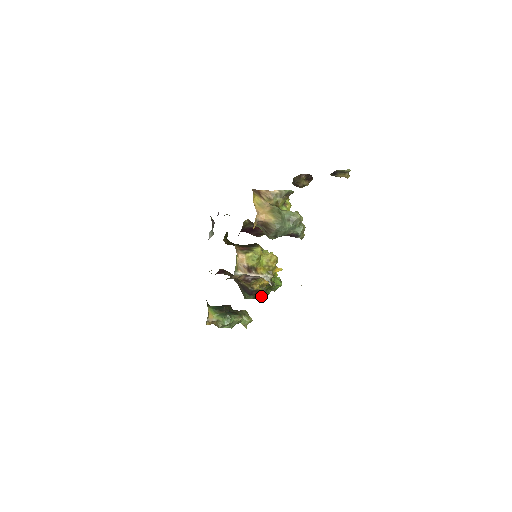
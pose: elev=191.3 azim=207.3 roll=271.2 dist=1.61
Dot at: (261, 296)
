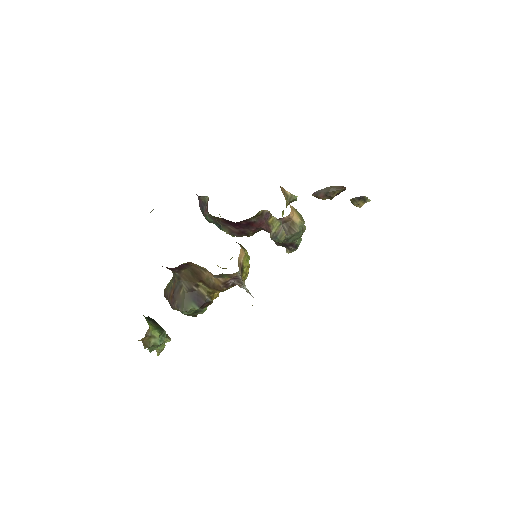
Dot at: (203, 312)
